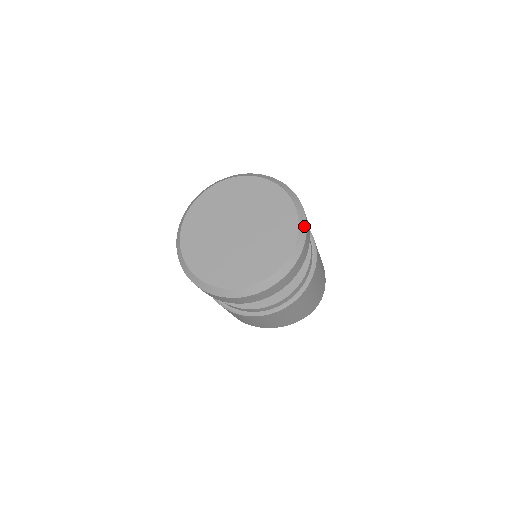
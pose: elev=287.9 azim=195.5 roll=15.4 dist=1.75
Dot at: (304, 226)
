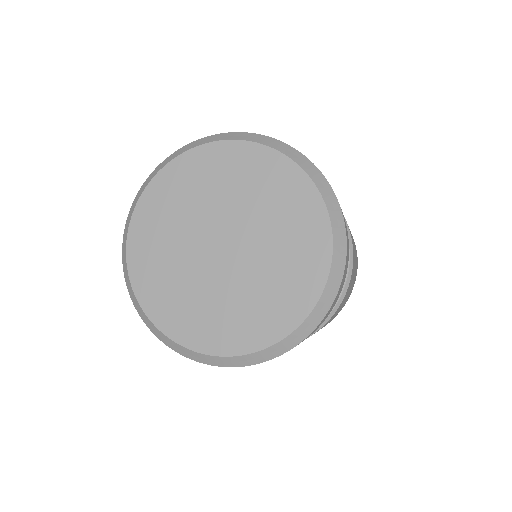
Dot at: (320, 177)
